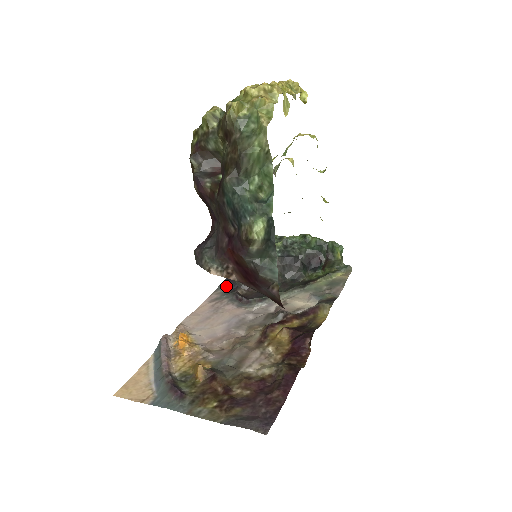
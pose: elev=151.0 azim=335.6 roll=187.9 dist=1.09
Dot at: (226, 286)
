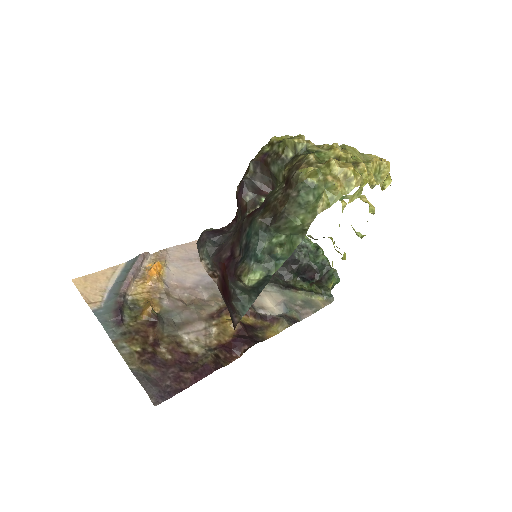
Dot at: occluded
